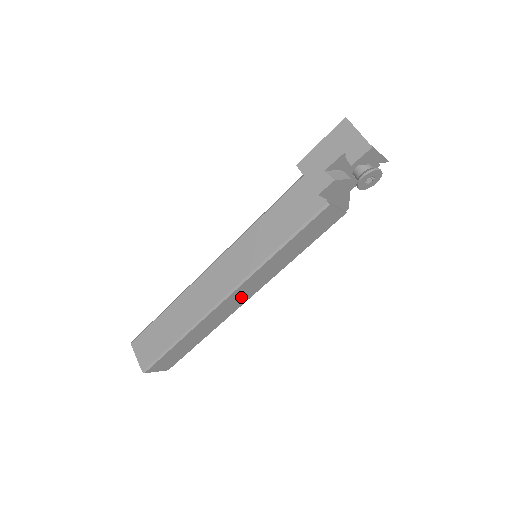
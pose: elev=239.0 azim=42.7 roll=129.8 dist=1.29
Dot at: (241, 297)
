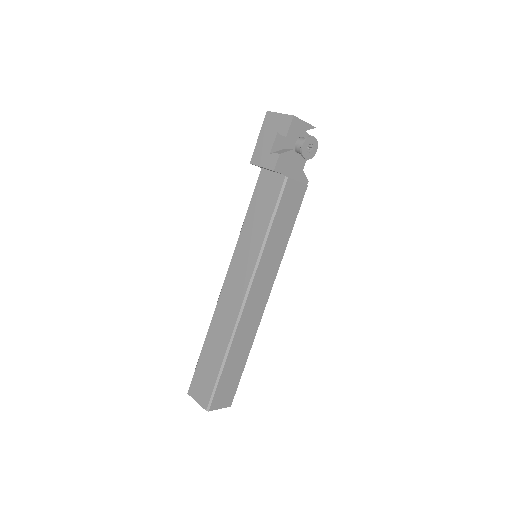
Dot at: (260, 297)
